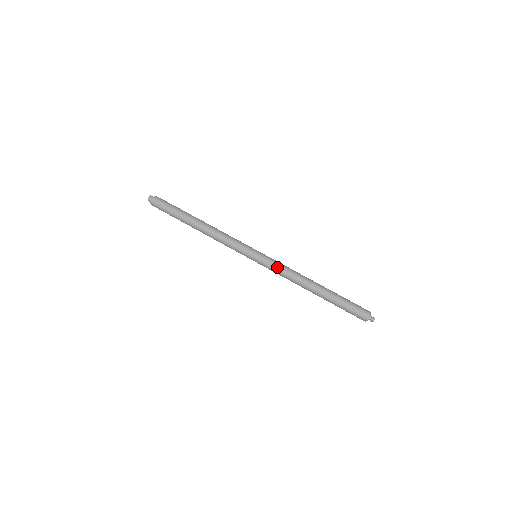
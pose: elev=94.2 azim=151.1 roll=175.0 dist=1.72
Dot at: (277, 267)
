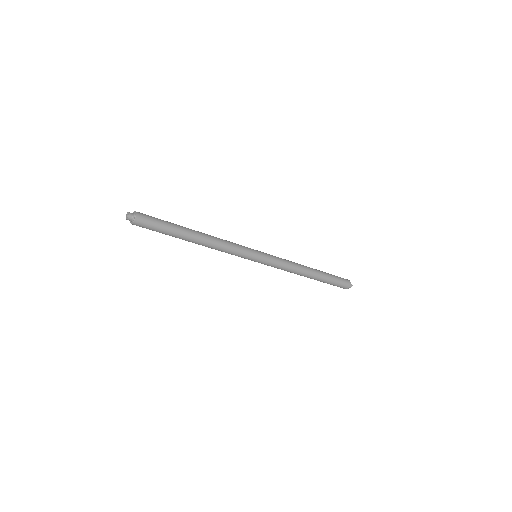
Dot at: (279, 263)
